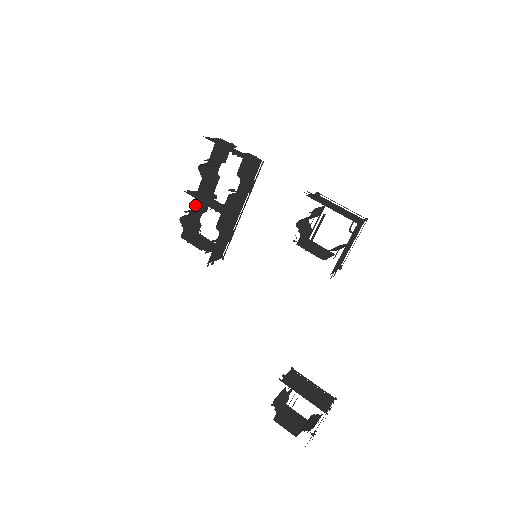
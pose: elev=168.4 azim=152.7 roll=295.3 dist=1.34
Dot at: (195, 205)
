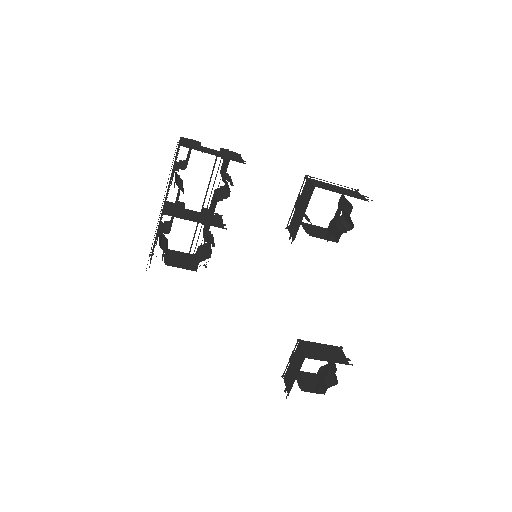
Dot at: occluded
